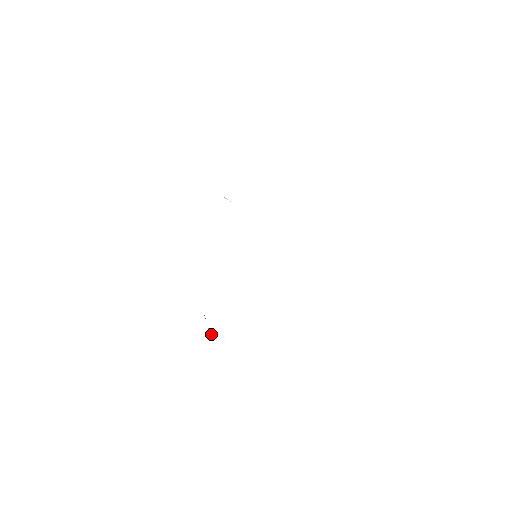
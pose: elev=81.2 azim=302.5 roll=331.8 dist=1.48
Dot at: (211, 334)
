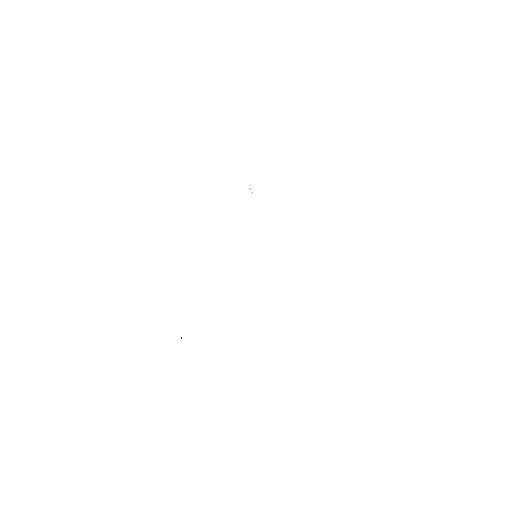
Dot at: occluded
